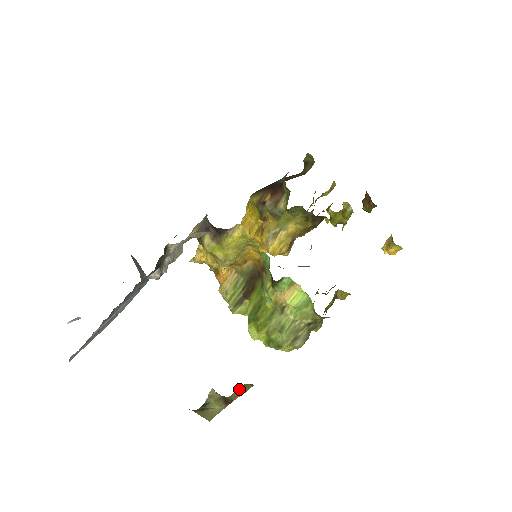
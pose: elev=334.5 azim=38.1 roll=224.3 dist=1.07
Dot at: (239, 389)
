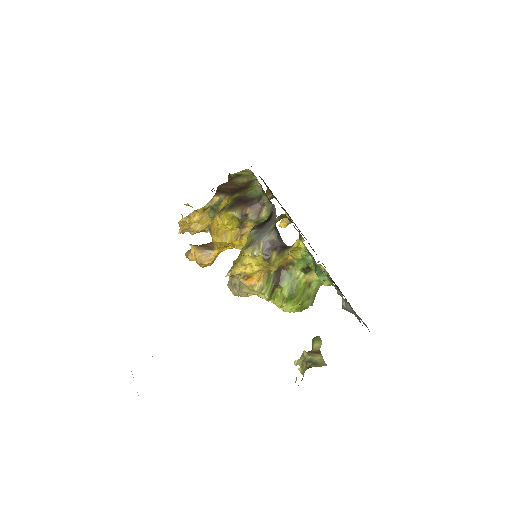
Dot at: (316, 342)
